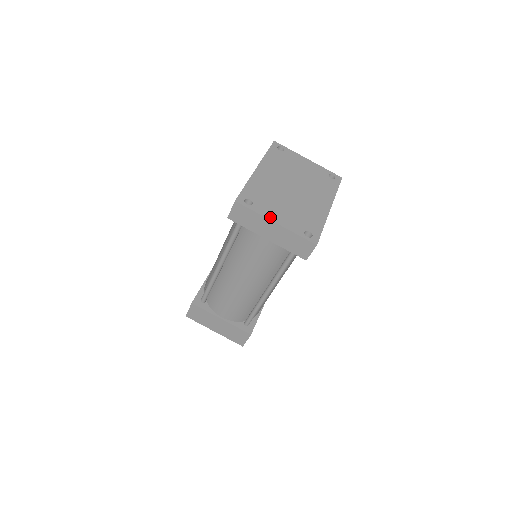
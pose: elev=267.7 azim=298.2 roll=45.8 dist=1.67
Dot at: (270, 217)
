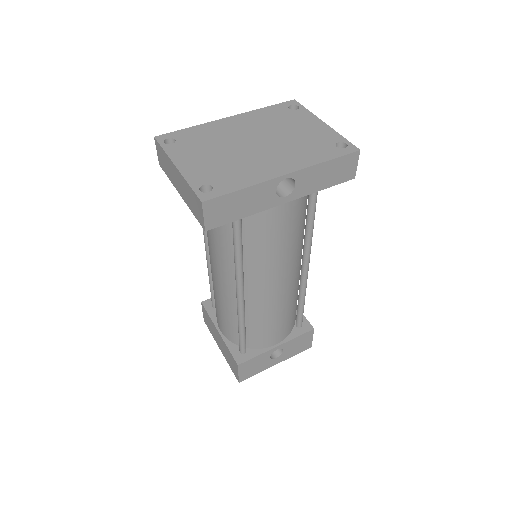
Dot at: (176, 159)
